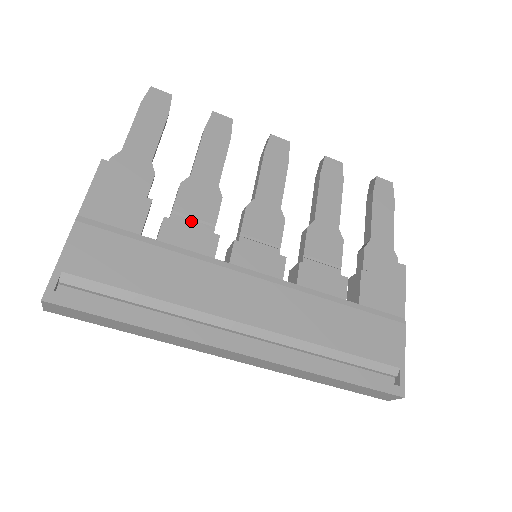
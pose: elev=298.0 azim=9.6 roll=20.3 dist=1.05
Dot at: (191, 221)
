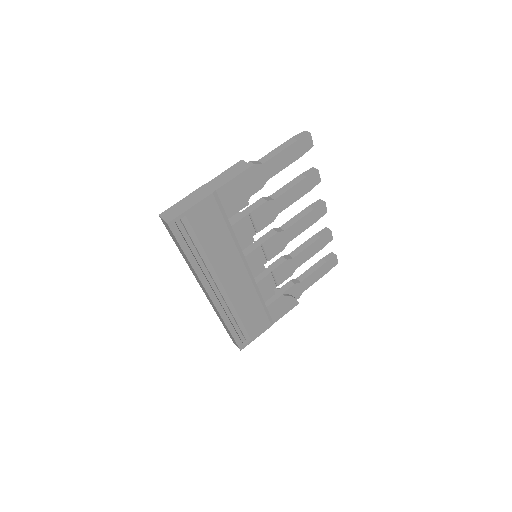
Dot at: (251, 224)
